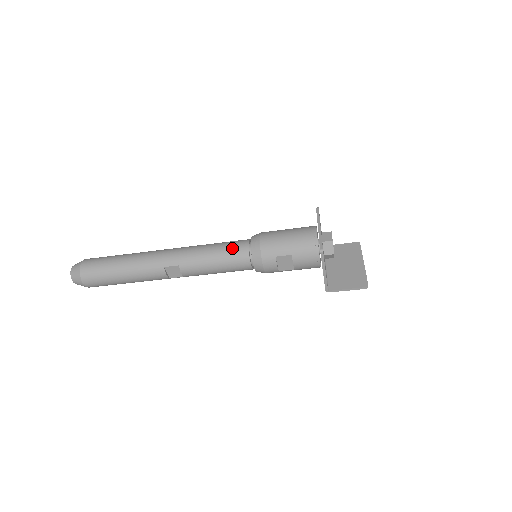
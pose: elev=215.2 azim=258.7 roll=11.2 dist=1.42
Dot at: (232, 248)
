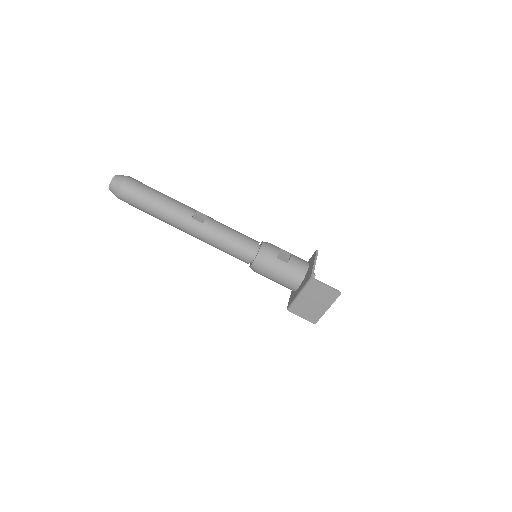
Dot at: occluded
